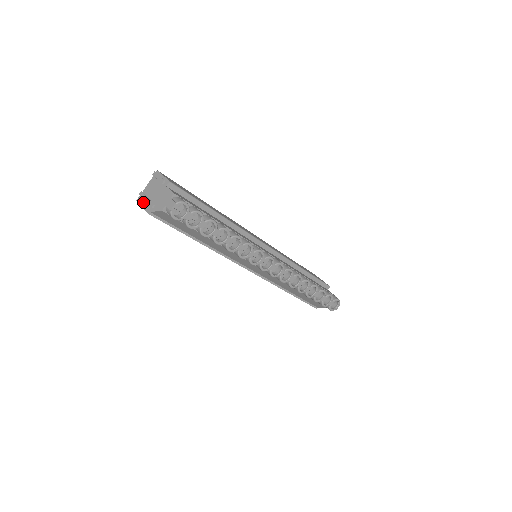
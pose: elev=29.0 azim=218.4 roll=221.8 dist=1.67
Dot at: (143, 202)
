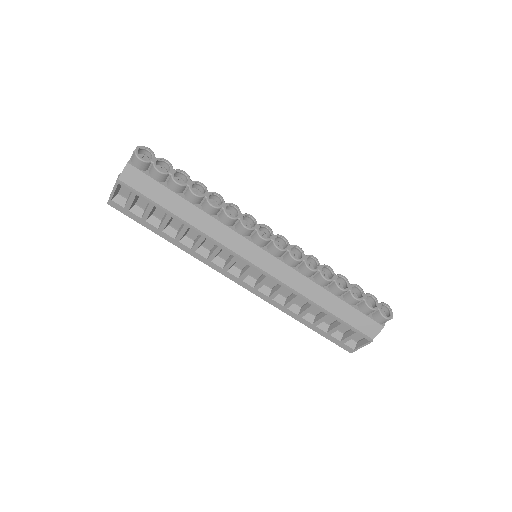
Dot at: (112, 192)
